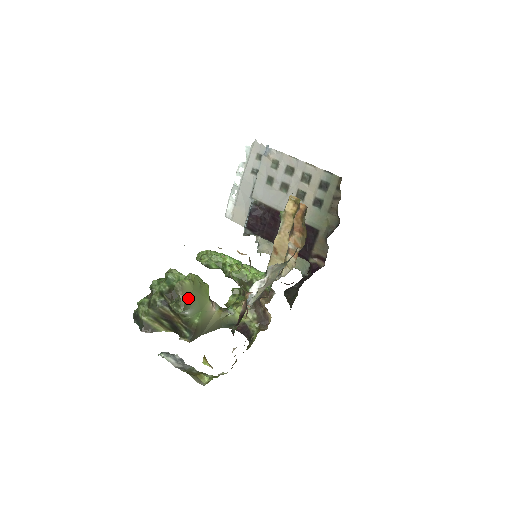
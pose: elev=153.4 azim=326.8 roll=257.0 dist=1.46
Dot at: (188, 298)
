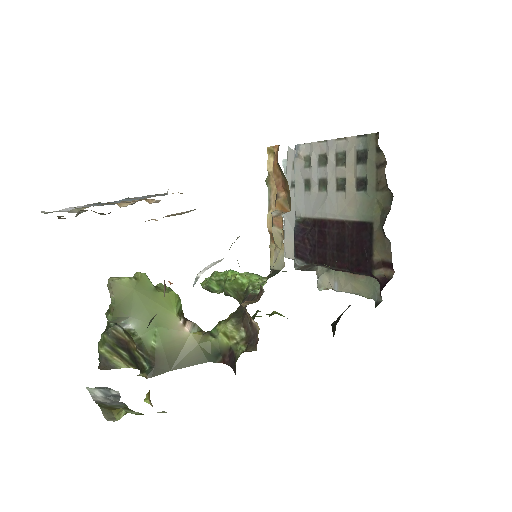
Dot at: (124, 300)
